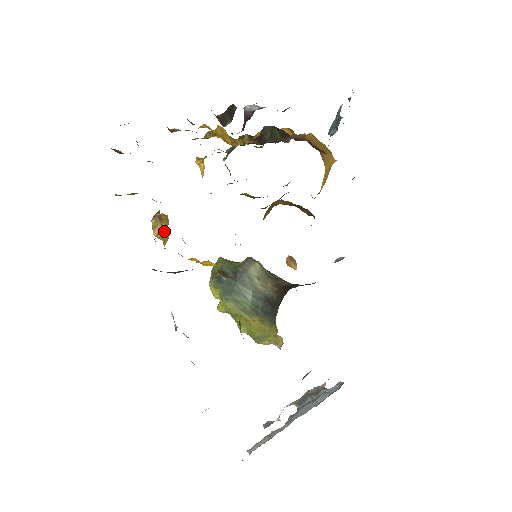
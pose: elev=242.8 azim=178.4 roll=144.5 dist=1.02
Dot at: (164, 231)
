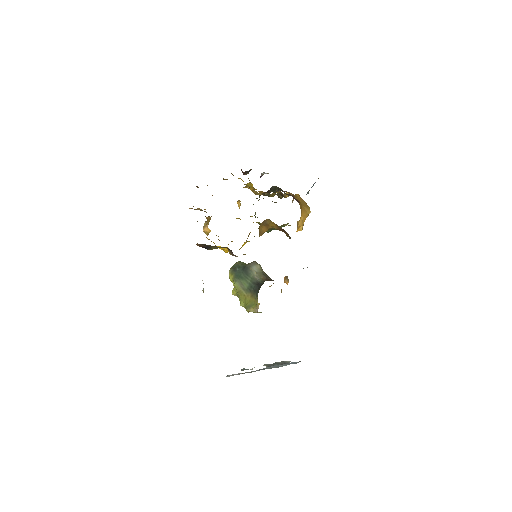
Dot at: (209, 229)
